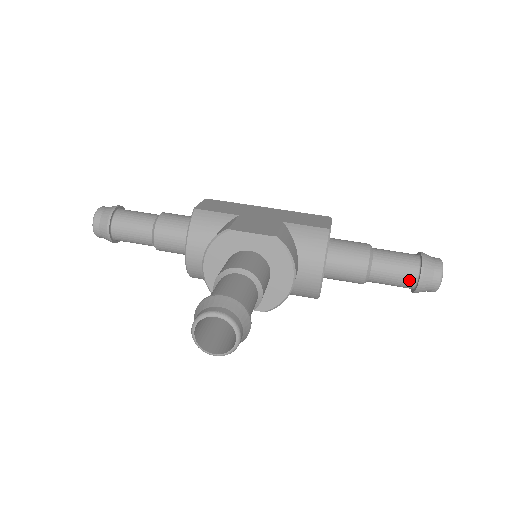
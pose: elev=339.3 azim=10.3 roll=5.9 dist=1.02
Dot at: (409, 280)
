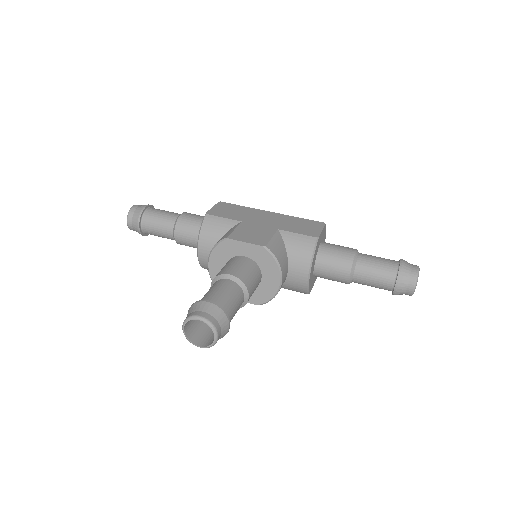
Dot at: (387, 284)
